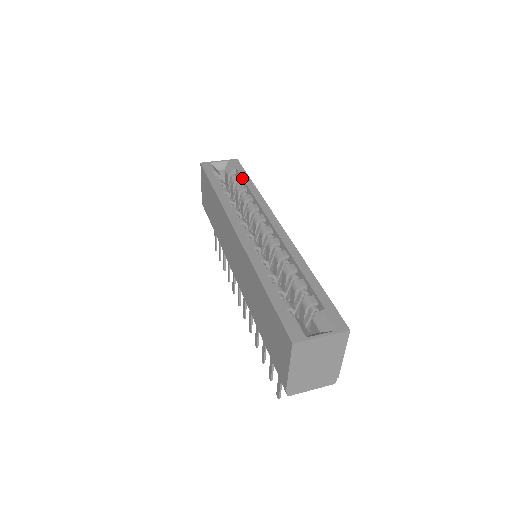
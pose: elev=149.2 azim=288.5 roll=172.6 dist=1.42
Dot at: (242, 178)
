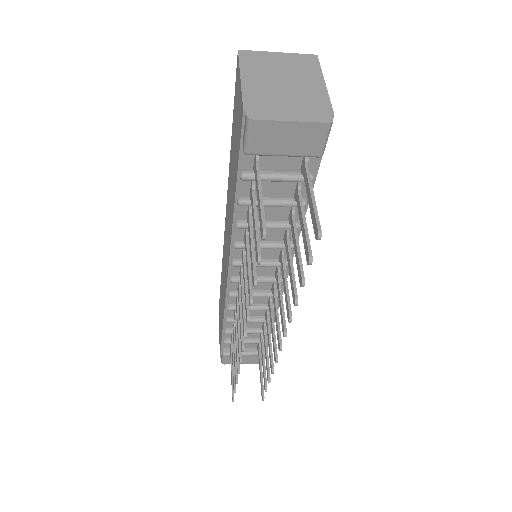
Dot at: occluded
